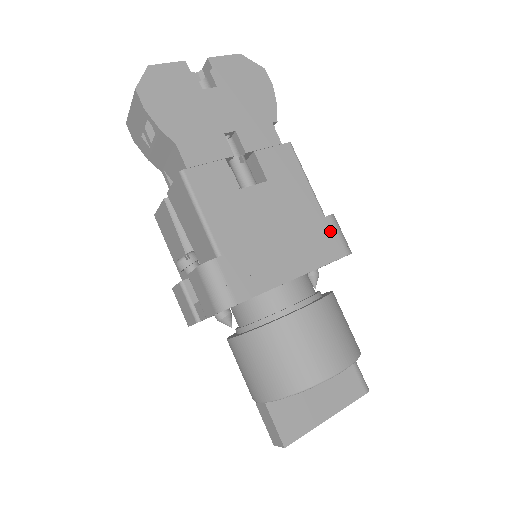
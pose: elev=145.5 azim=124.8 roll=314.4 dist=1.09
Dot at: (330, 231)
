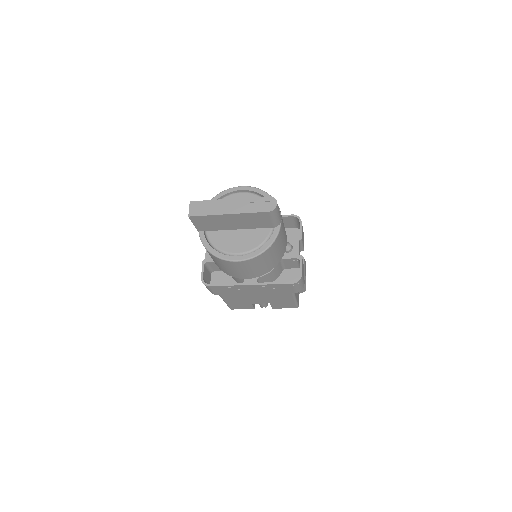
Dot at: (290, 223)
